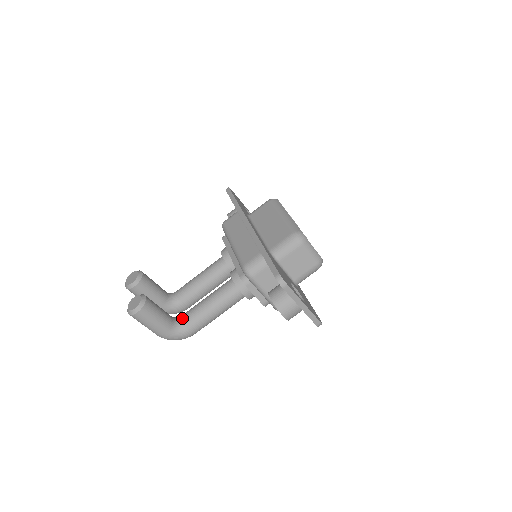
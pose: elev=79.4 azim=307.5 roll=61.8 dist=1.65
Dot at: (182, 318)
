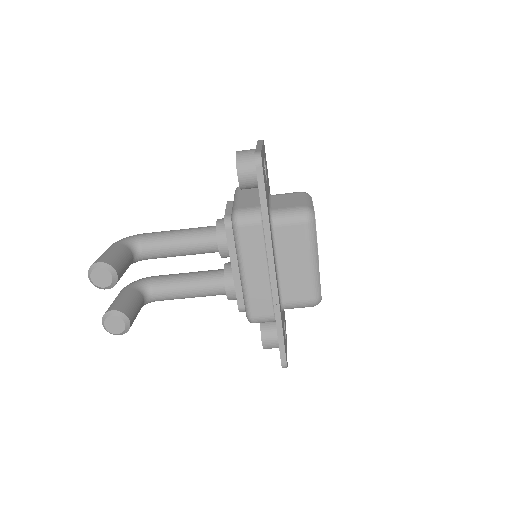
Dot at: (153, 295)
